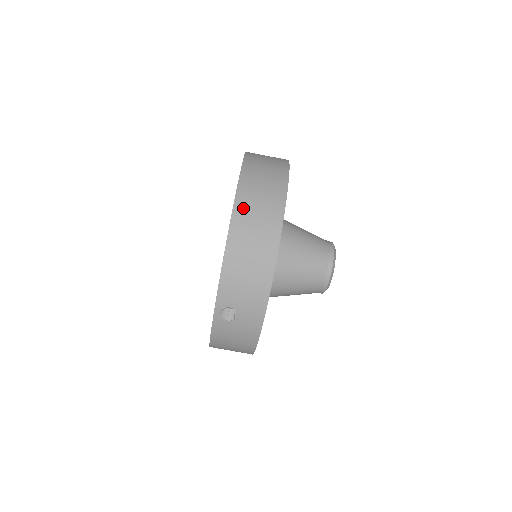
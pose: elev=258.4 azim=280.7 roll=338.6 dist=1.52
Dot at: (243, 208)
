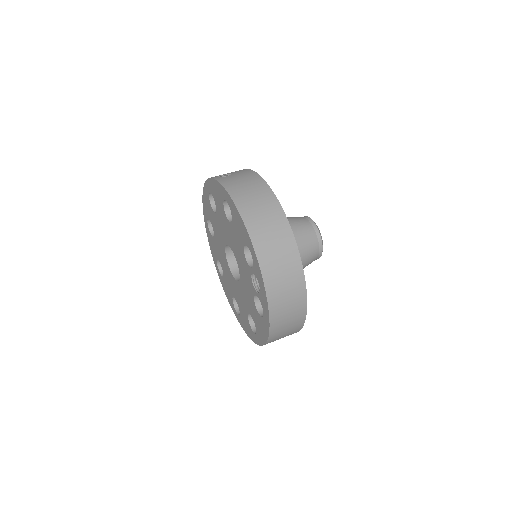
Dot at: occluded
